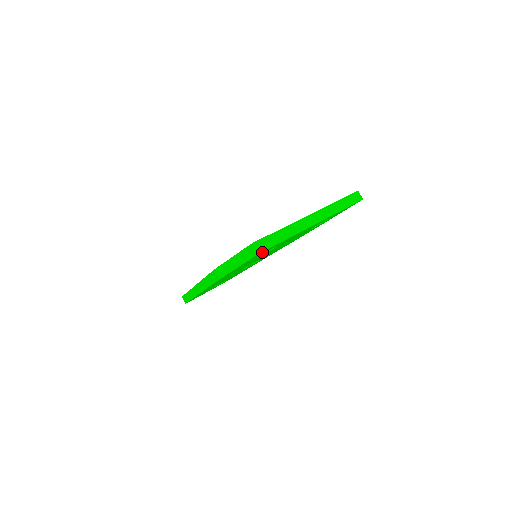
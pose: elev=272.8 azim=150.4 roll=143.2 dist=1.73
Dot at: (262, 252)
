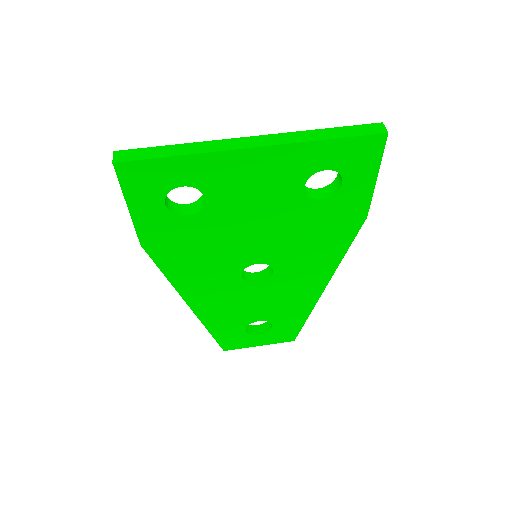
Dot at: (132, 168)
